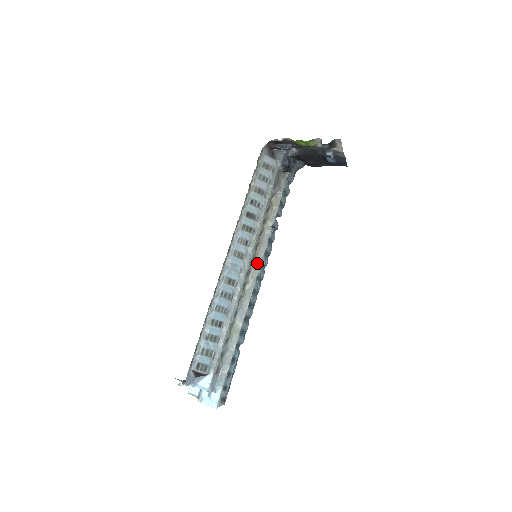
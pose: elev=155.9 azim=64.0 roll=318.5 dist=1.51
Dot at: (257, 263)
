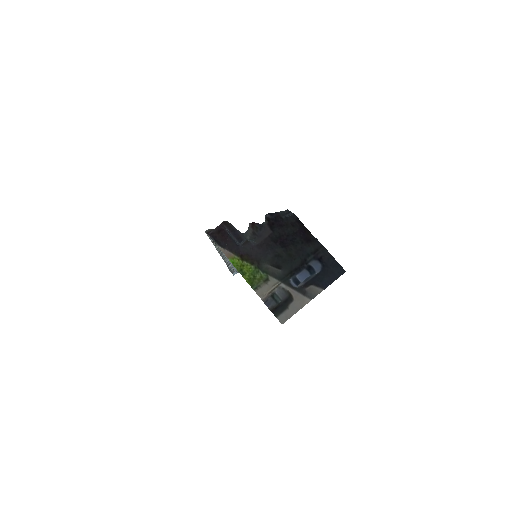
Dot at: occluded
